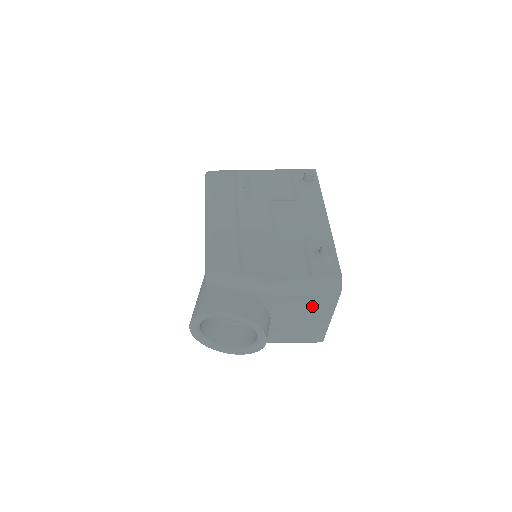
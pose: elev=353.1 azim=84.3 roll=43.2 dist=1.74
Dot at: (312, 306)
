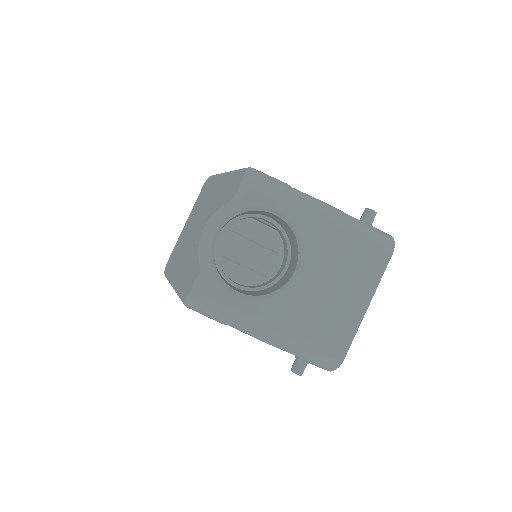
Dot at: (357, 266)
